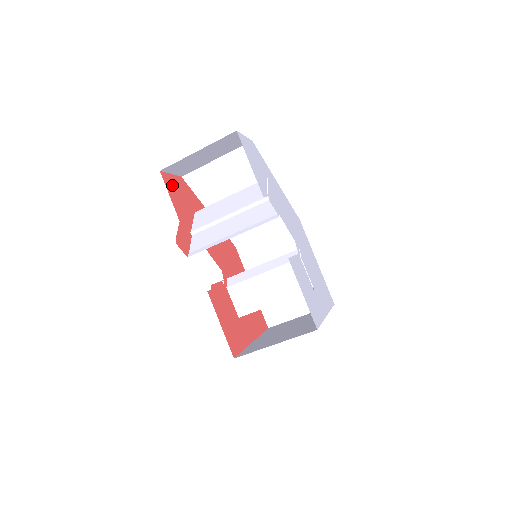
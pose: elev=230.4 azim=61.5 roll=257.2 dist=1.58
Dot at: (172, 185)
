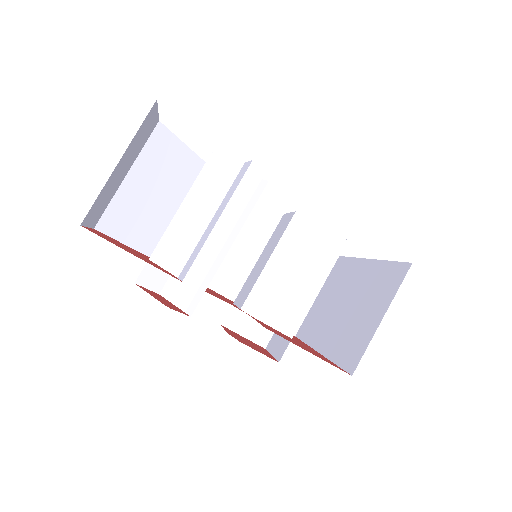
Dot at: (105, 238)
